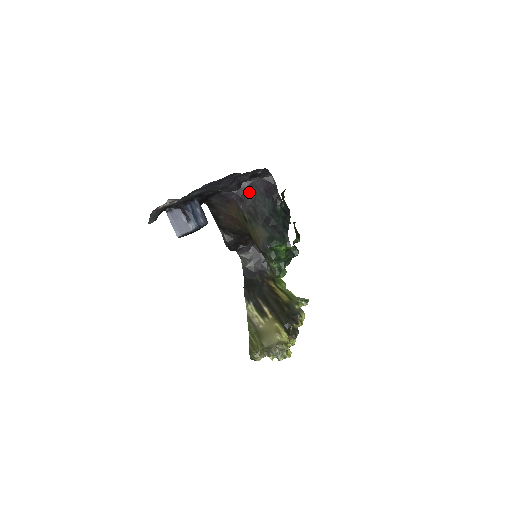
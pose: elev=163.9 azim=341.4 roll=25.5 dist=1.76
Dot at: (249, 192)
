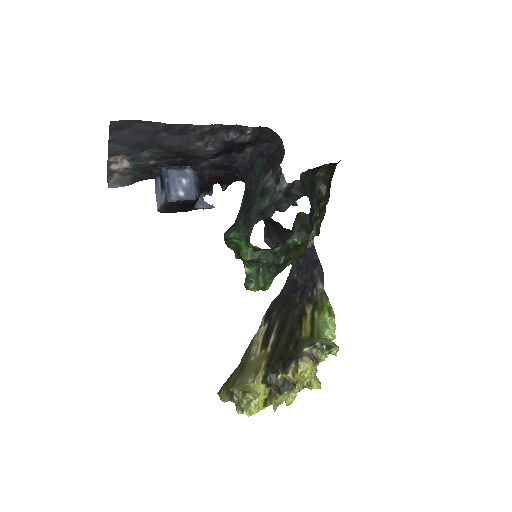
Dot at: (254, 163)
